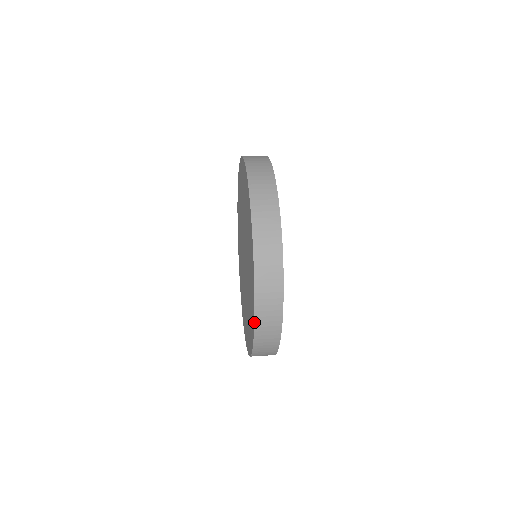
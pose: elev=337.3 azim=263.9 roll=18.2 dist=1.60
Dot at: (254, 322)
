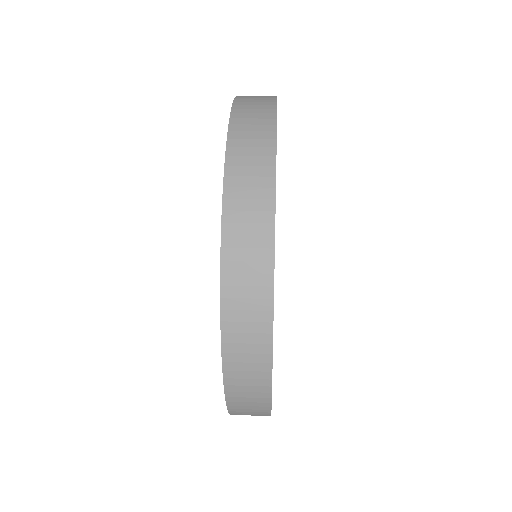
Dot at: (220, 247)
